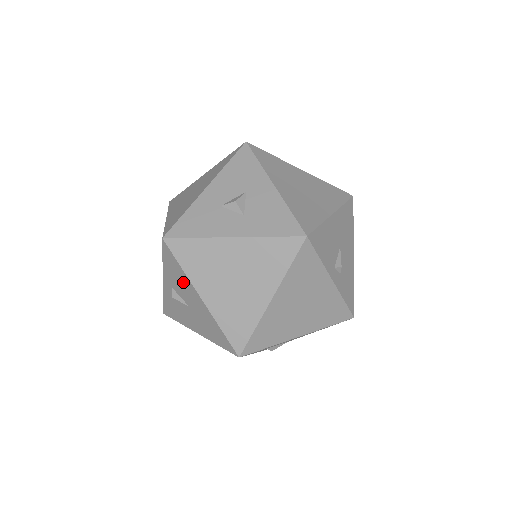
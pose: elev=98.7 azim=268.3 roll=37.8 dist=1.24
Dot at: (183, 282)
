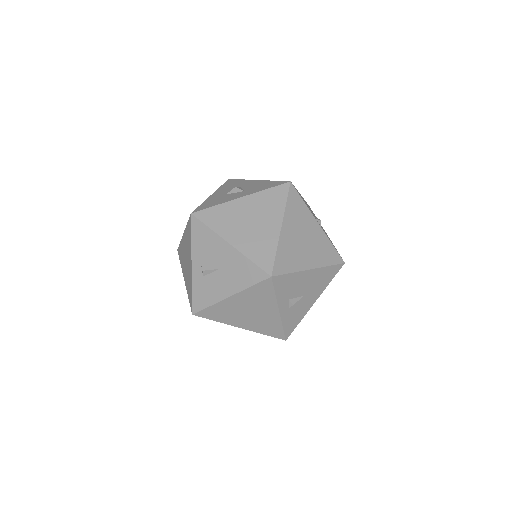
Dot at: (212, 243)
